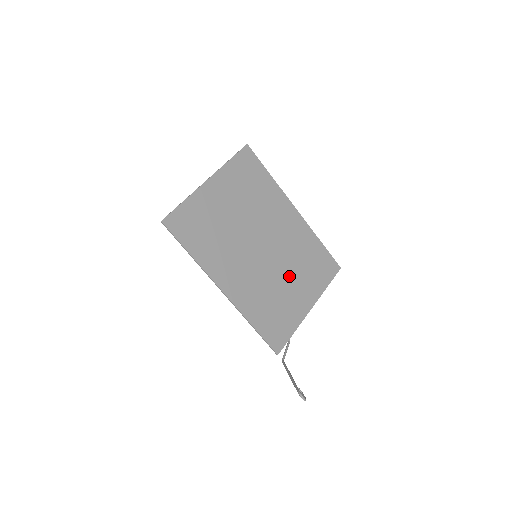
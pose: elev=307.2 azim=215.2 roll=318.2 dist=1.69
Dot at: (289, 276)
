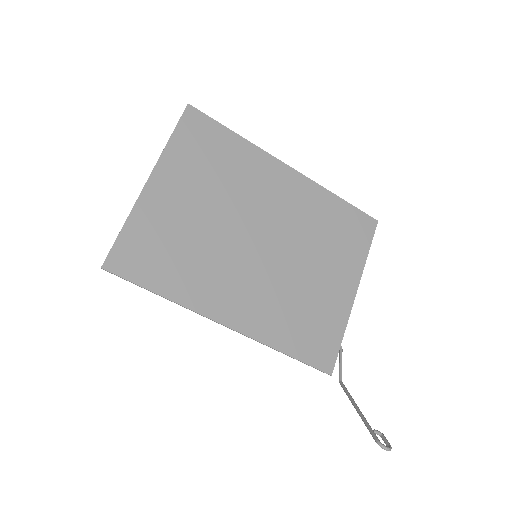
Dot at: (311, 263)
